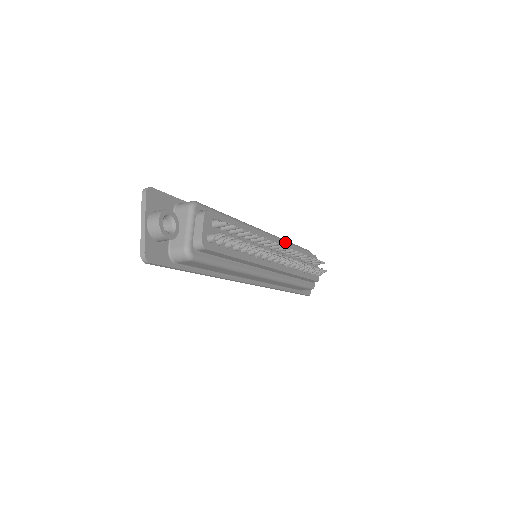
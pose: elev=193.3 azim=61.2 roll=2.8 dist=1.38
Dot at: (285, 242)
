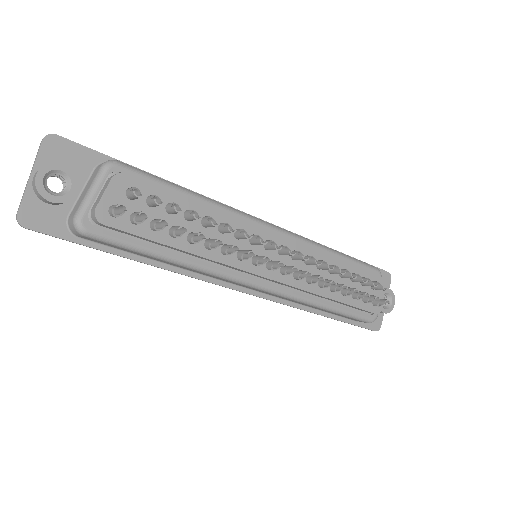
Dot at: (316, 246)
